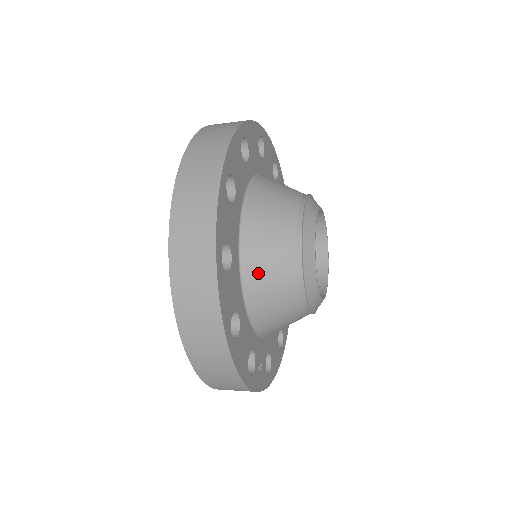
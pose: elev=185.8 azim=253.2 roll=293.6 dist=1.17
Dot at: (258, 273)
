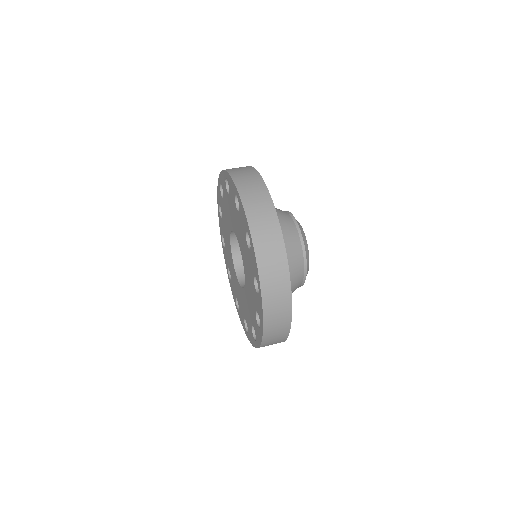
Dot at: occluded
